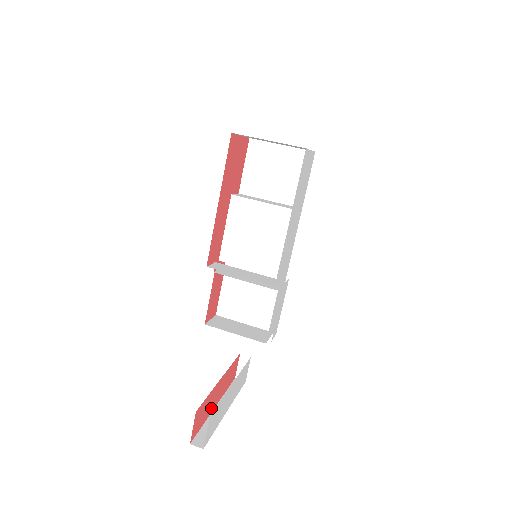
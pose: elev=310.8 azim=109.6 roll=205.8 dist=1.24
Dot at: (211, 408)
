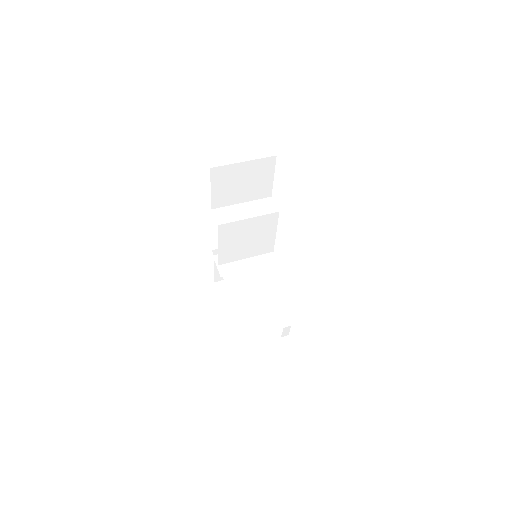
Dot at: (300, 380)
